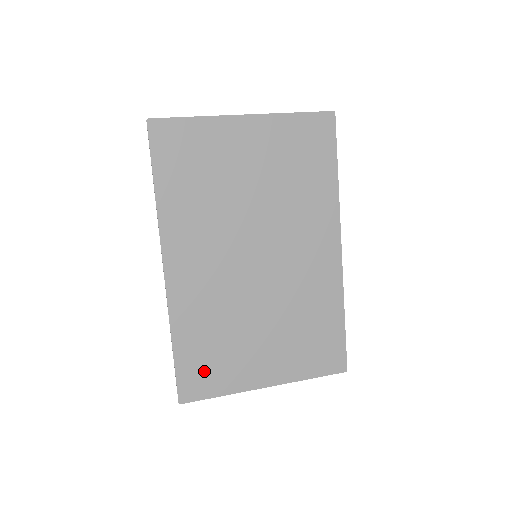
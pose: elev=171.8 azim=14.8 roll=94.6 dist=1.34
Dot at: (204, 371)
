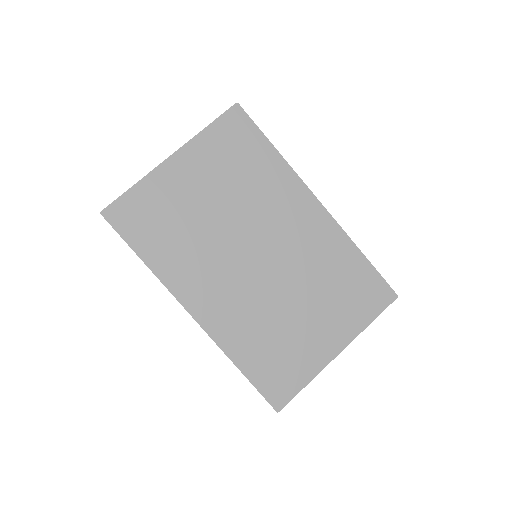
Dot at: (279, 374)
